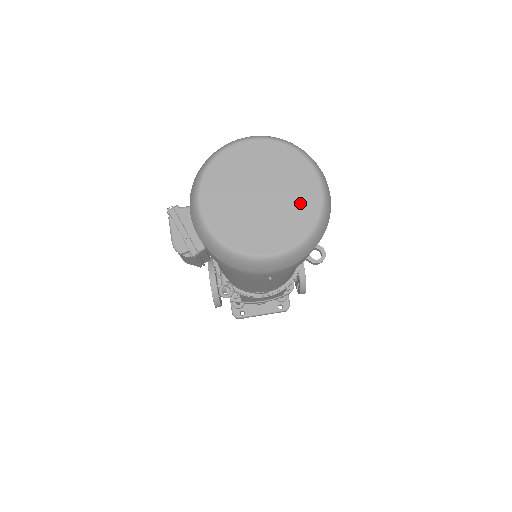
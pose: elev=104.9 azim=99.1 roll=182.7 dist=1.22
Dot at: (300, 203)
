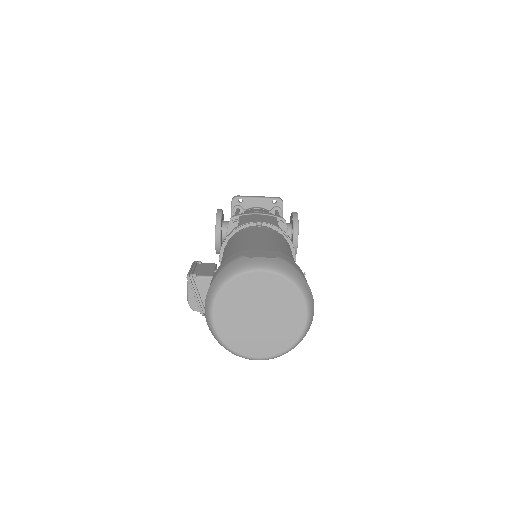
Dot at: (288, 327)
